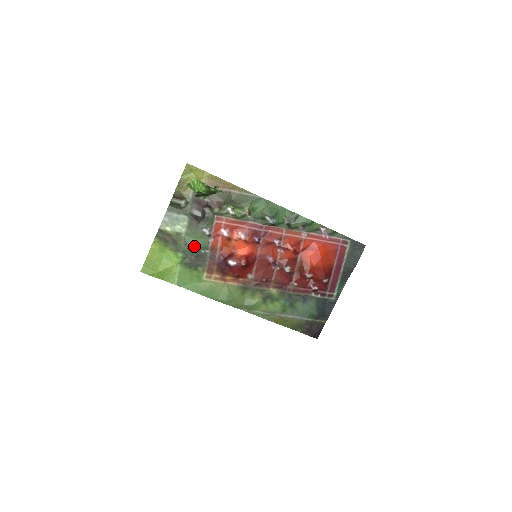
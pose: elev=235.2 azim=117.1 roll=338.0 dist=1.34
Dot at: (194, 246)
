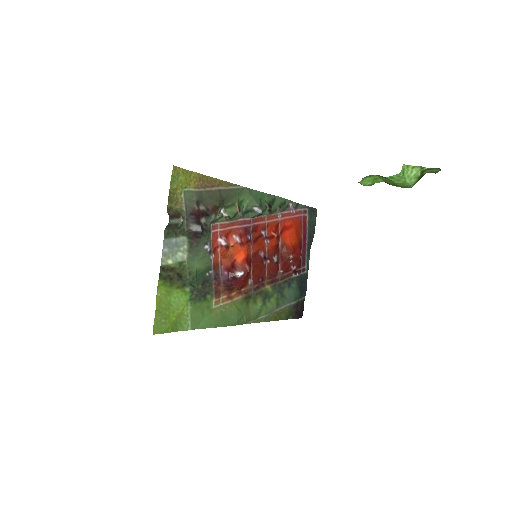
Dot at: (198, 272)
